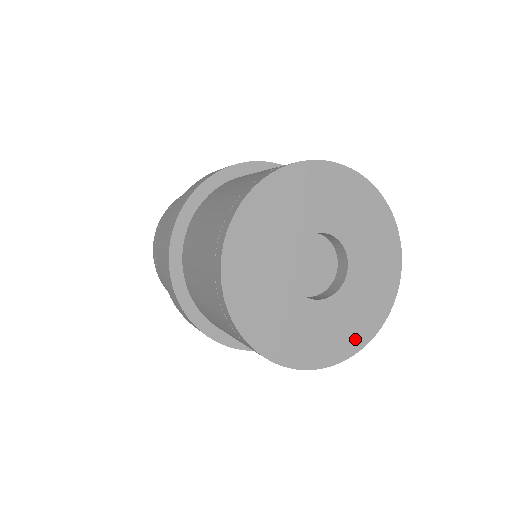
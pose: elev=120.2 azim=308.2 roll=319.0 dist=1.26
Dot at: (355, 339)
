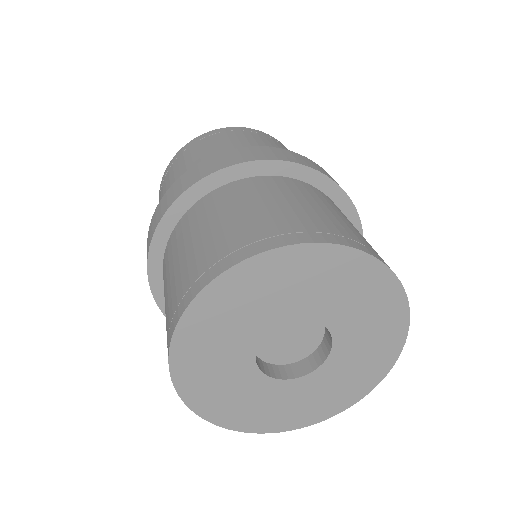
Dot at: (339, 402)
